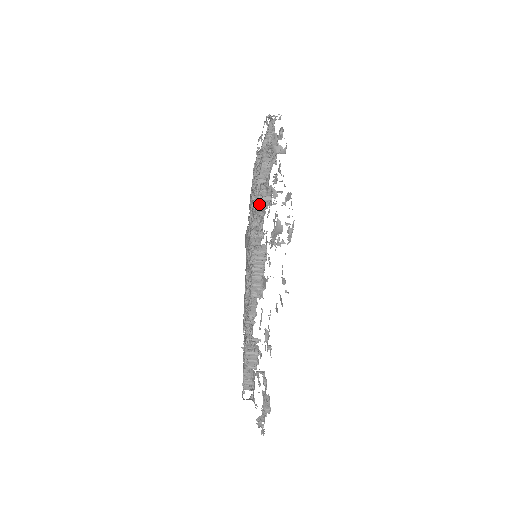
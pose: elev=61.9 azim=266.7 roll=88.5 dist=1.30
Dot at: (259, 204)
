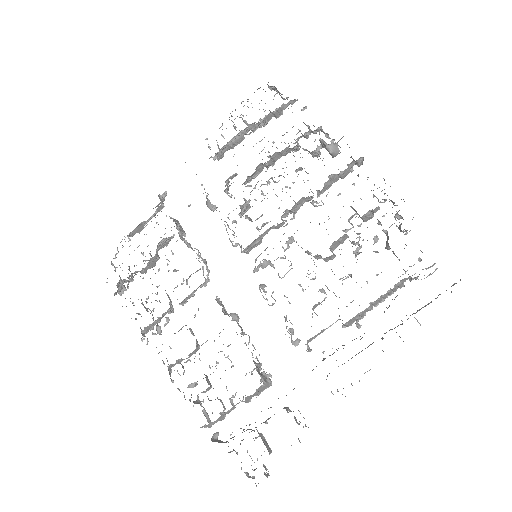
Dot at: (362, 217)
